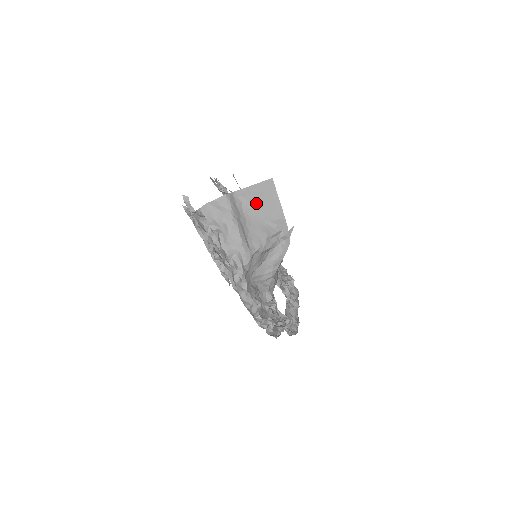
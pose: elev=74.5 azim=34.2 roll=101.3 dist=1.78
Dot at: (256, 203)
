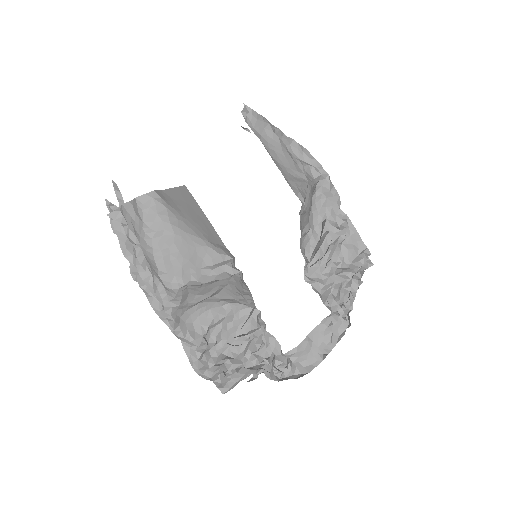
Dot at: (183, 214)
